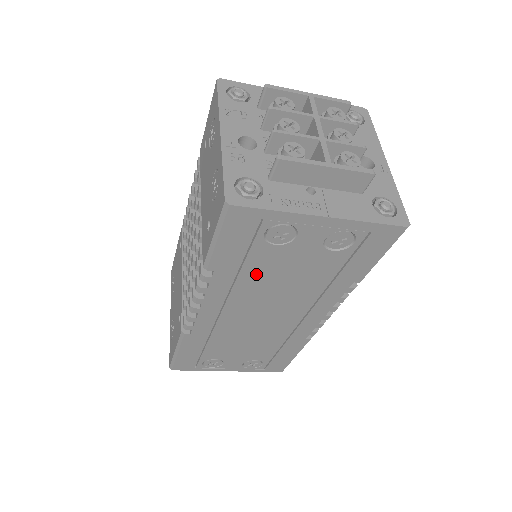
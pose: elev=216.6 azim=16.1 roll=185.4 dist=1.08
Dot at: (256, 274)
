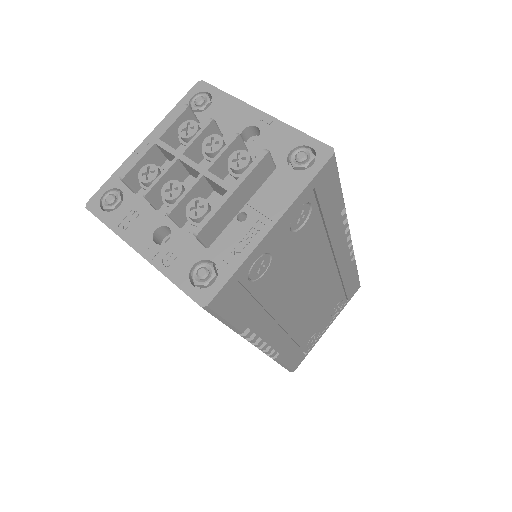
Dot at: (274, 294)
